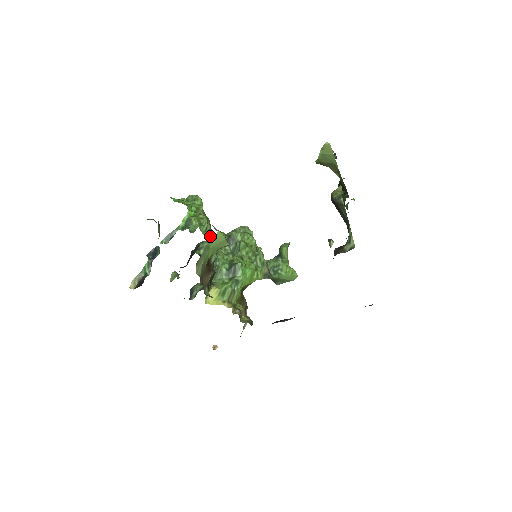
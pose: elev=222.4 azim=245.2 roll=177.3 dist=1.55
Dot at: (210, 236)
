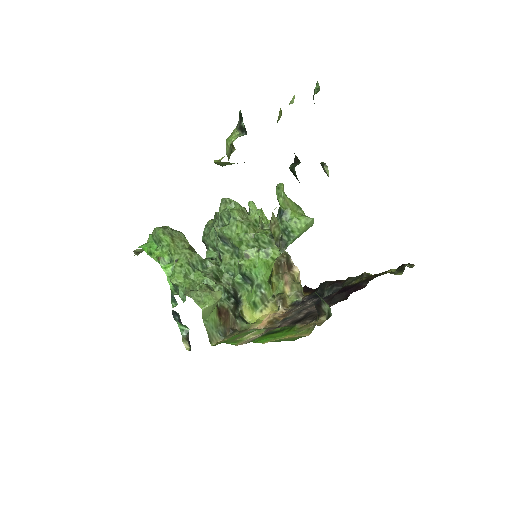
Dot at: (202, 277)
